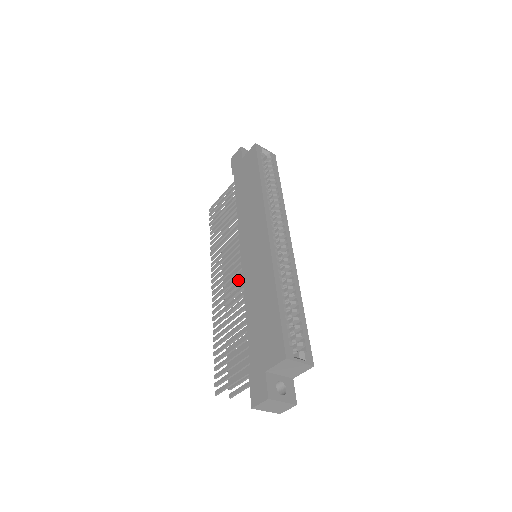
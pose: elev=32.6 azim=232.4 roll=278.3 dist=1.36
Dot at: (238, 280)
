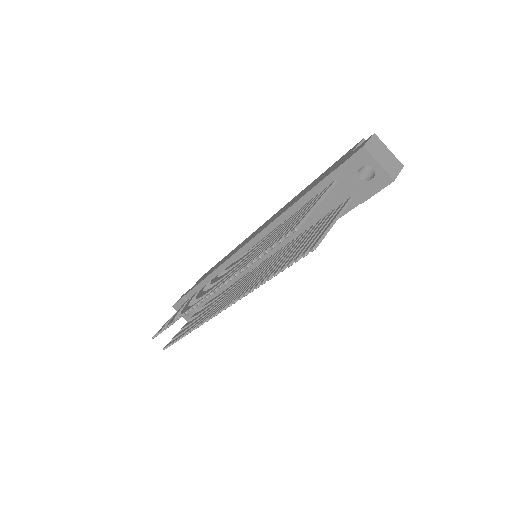
Dot at: (238, 289)
